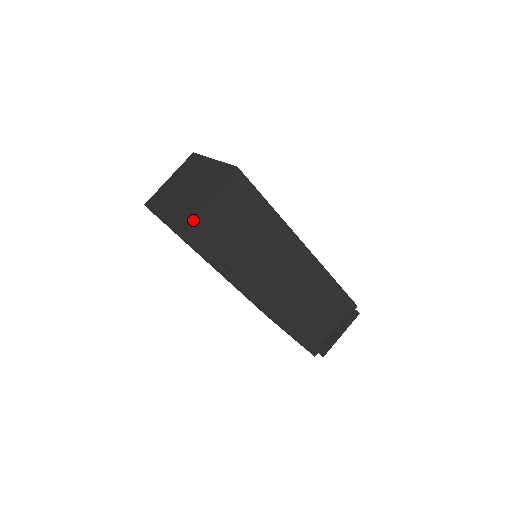
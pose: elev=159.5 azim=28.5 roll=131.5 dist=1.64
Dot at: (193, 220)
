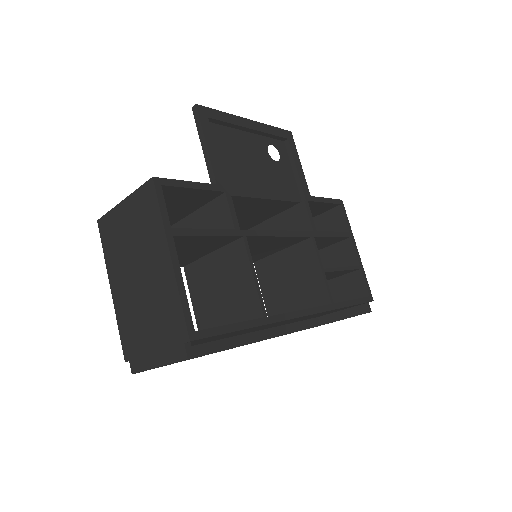
Dot at: (138, 369)
